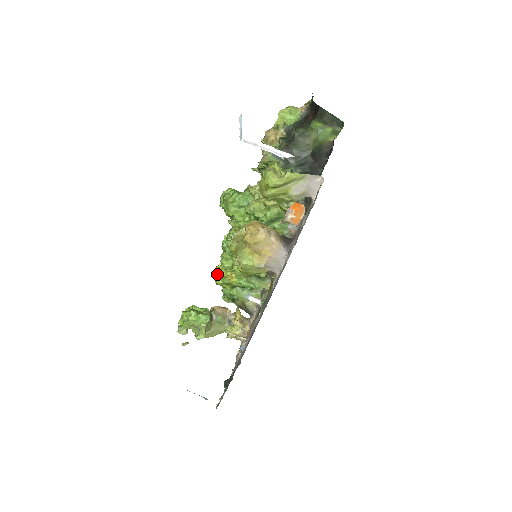
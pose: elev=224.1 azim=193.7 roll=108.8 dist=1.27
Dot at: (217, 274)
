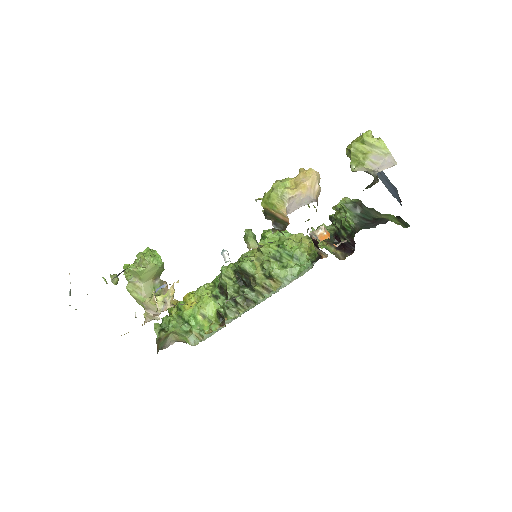
Dot at: occluded
